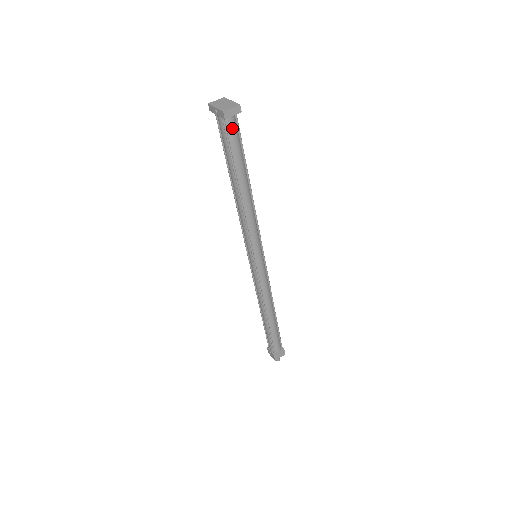
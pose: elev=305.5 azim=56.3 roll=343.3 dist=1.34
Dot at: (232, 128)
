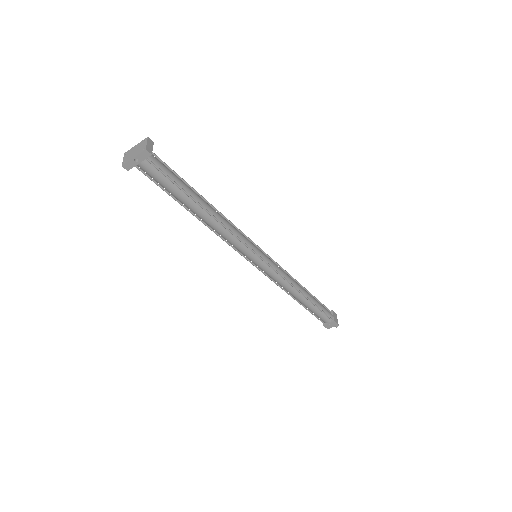
Dot at: (158, 163)
